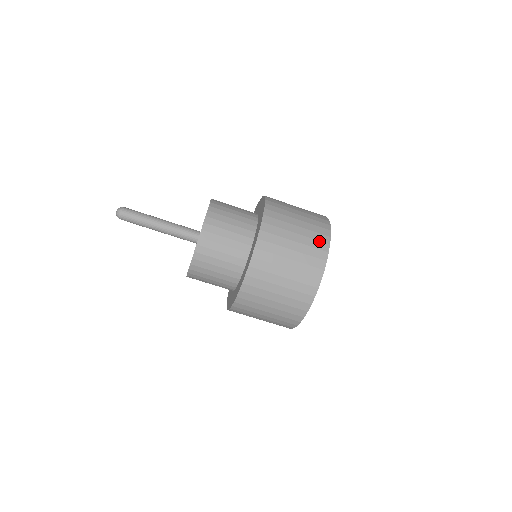
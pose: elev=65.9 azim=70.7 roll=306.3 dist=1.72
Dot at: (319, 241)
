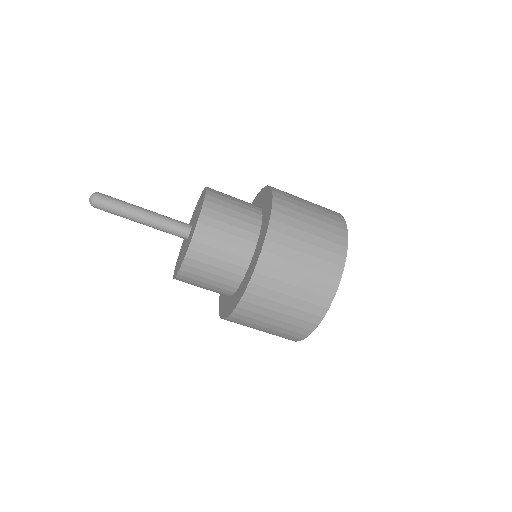
Dot at: (332, 264)
